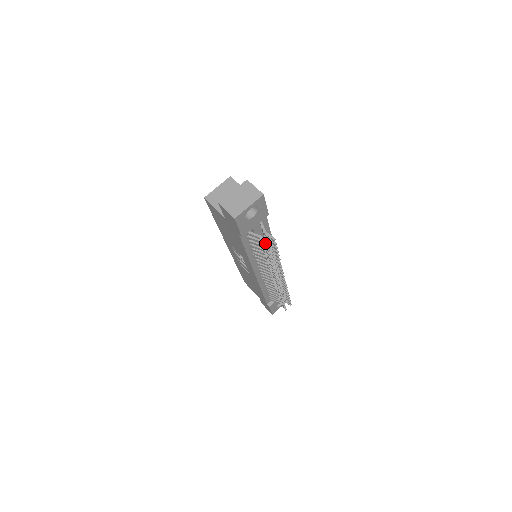
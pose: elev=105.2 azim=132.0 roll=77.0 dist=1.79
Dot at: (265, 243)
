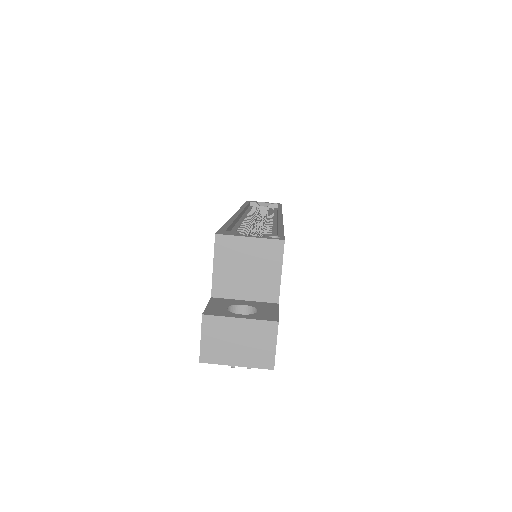
Dot at: occluded
